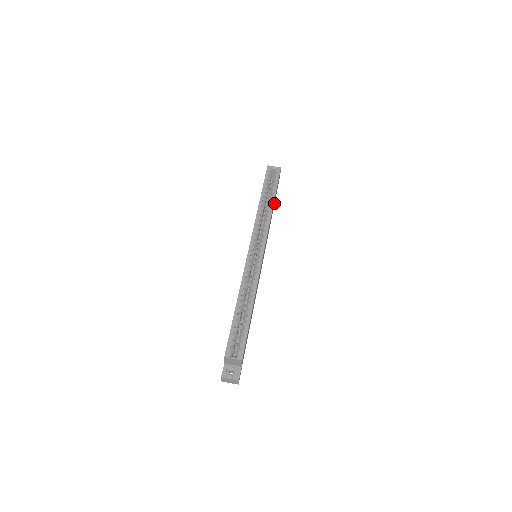
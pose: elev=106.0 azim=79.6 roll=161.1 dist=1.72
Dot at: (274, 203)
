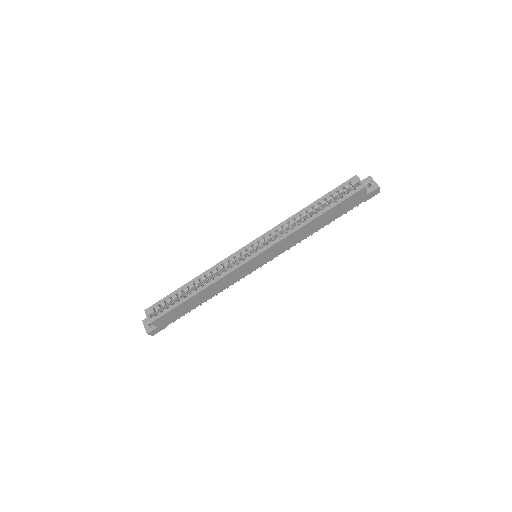
Dot at: (335, 218)
